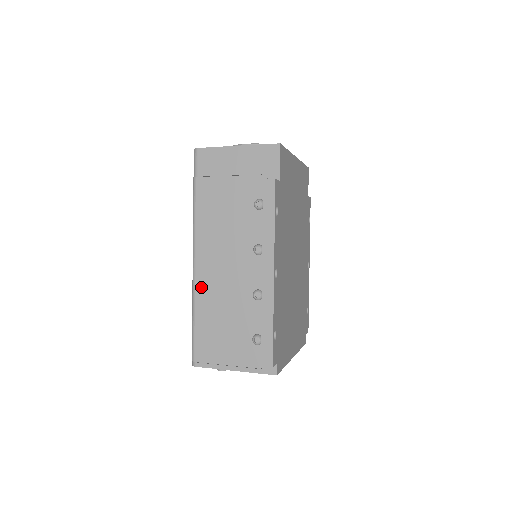
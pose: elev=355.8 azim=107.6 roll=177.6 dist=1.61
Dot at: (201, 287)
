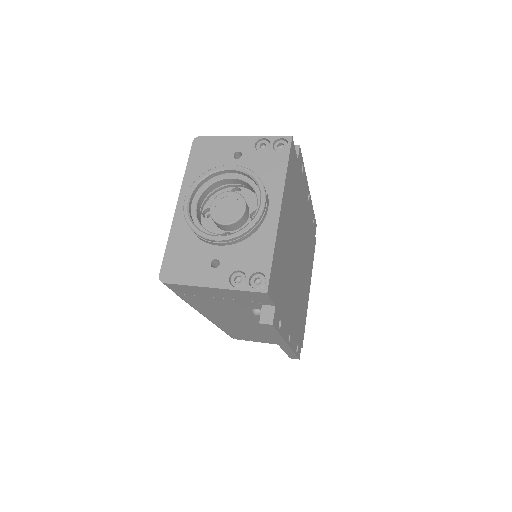
Dot at: (220, 325)
